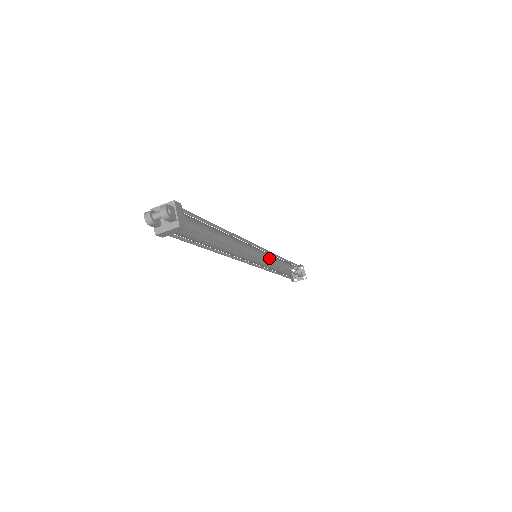
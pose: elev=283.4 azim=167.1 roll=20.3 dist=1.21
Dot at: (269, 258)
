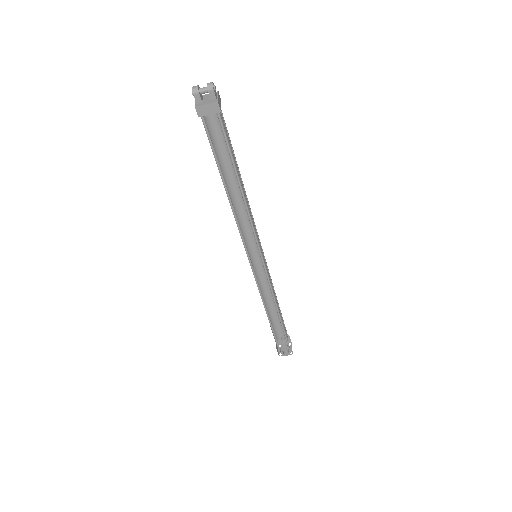
Dot at: (264, 288)
